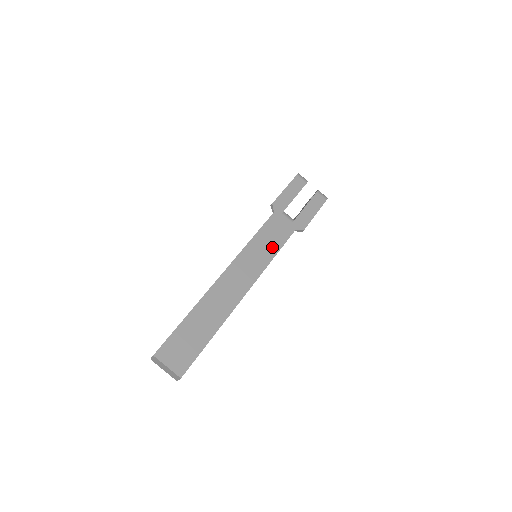
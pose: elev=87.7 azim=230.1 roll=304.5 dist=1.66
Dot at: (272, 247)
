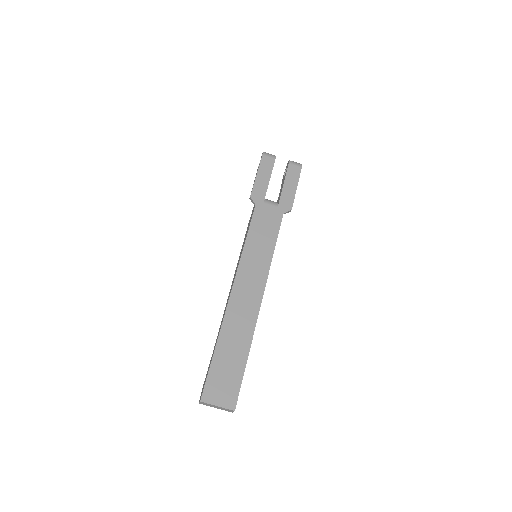
Dot at: (268, 242)
